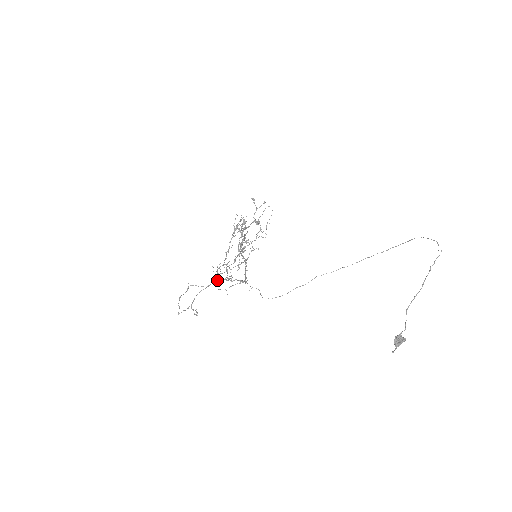
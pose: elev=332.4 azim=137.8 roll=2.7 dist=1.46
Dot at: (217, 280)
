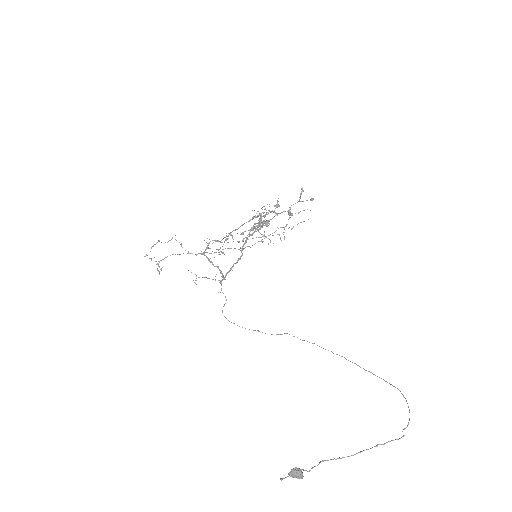
Dot at: (203, 252)
